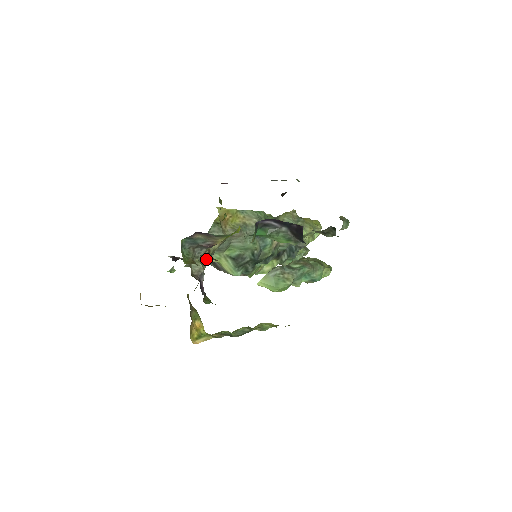
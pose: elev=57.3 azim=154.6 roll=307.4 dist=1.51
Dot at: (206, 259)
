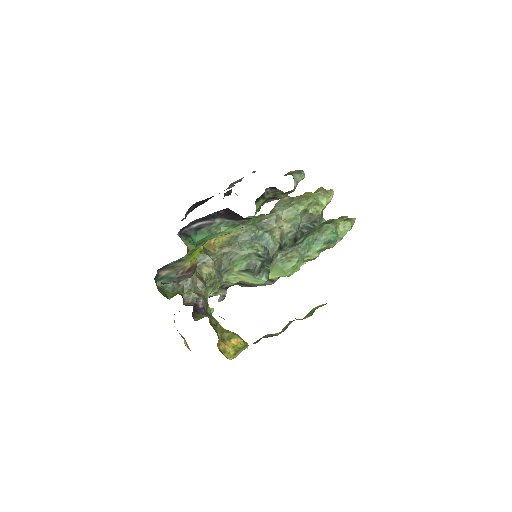
Dot at: (200, 285)
